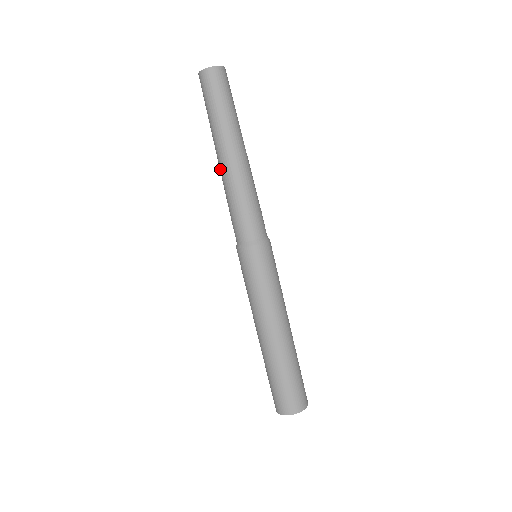
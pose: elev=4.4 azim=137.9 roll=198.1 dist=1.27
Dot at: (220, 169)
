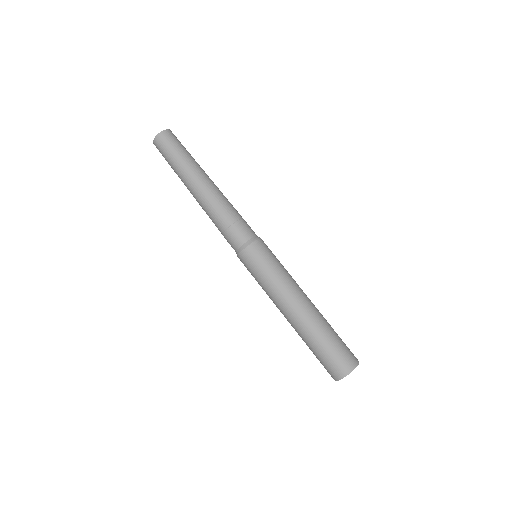
Dot at: (198, 202)
